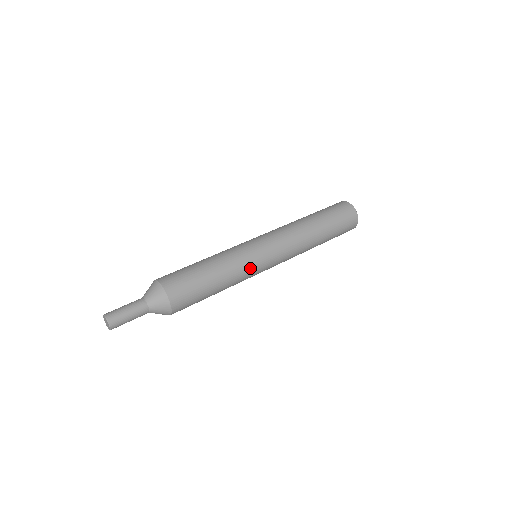
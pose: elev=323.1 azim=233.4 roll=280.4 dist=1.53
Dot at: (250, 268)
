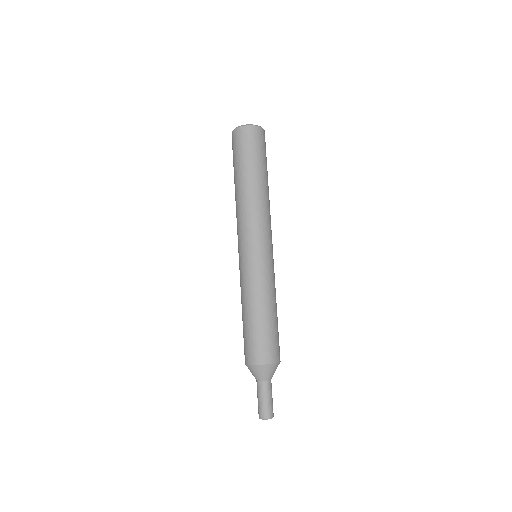
Dot at: (270, 273)
